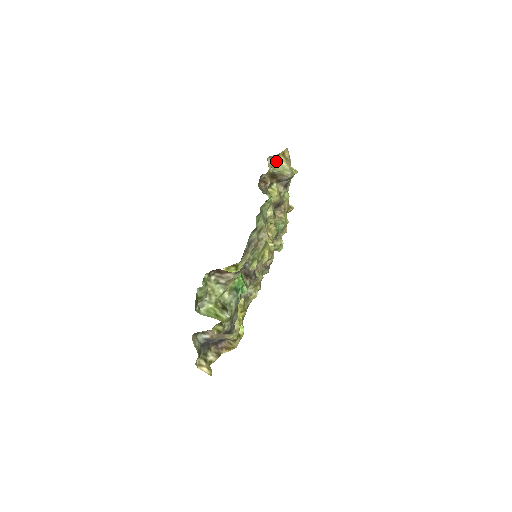
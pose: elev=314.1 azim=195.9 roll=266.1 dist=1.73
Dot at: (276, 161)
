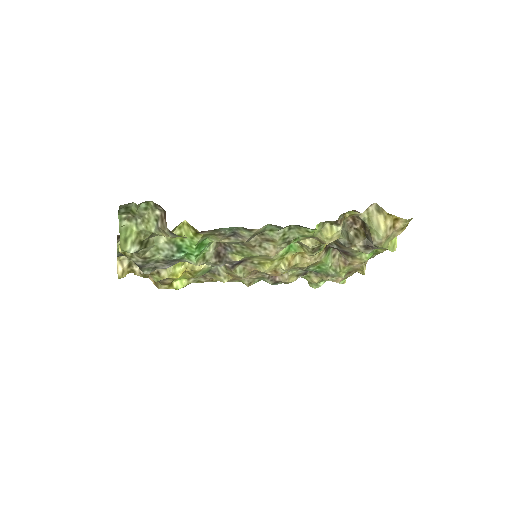
Dot at: (379, 216)
